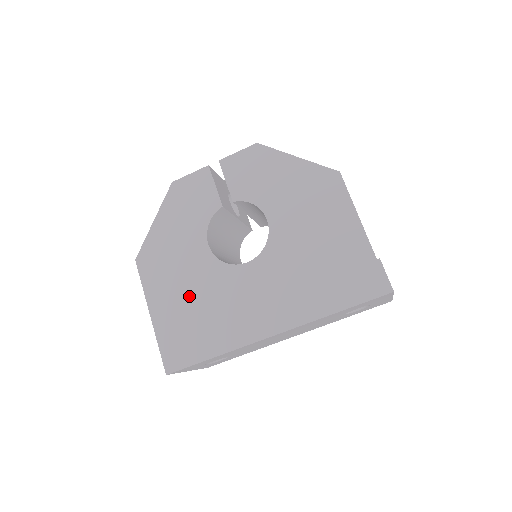
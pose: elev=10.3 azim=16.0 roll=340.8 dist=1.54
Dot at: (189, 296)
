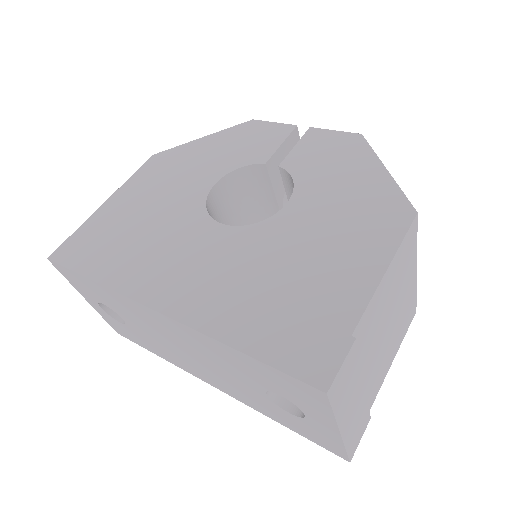
Dot at: (146, 212)
